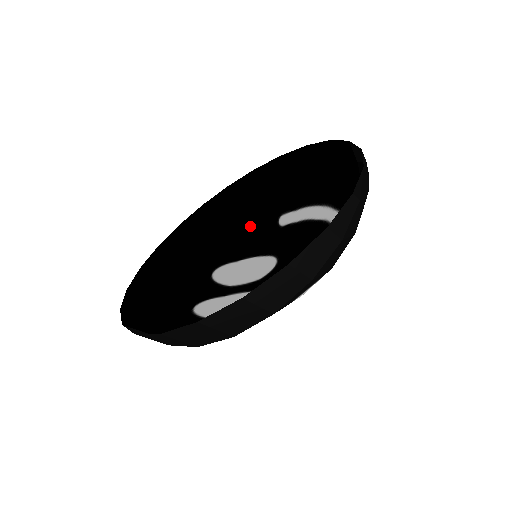
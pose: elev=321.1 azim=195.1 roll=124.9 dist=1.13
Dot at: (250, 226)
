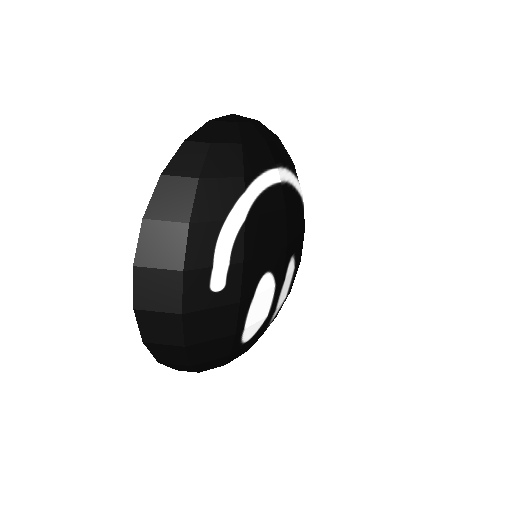
Dot at: occluded
